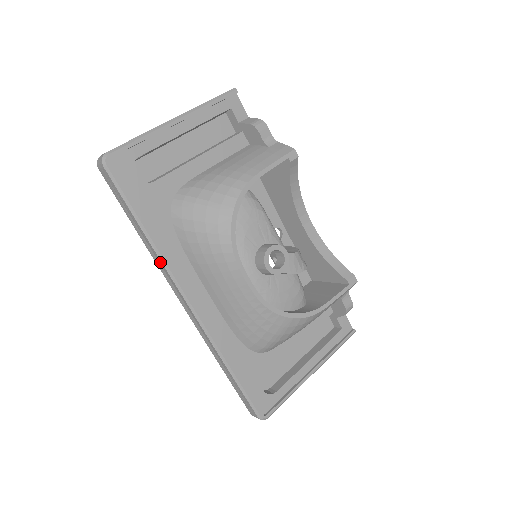
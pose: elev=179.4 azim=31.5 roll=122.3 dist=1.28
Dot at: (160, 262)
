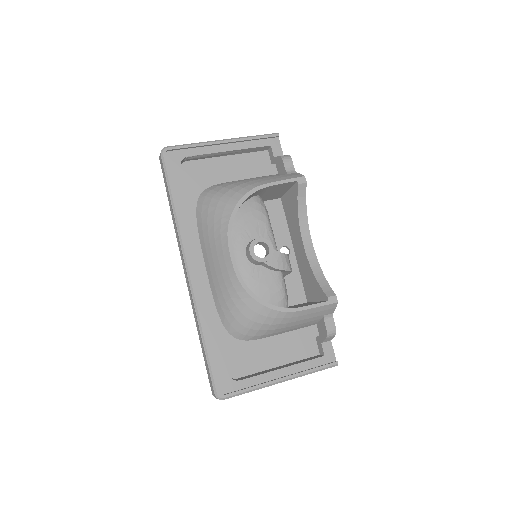
Dot at: (177, 232)
